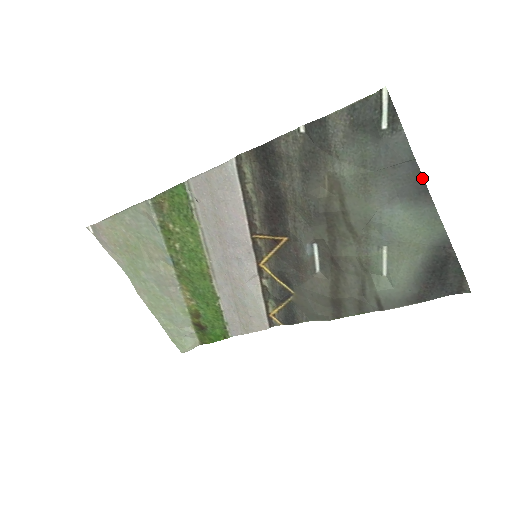
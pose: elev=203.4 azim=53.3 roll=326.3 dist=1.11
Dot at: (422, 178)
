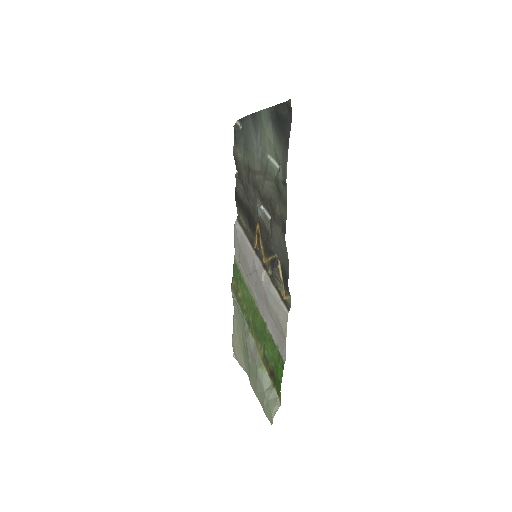
Dot at: (252, 115)
